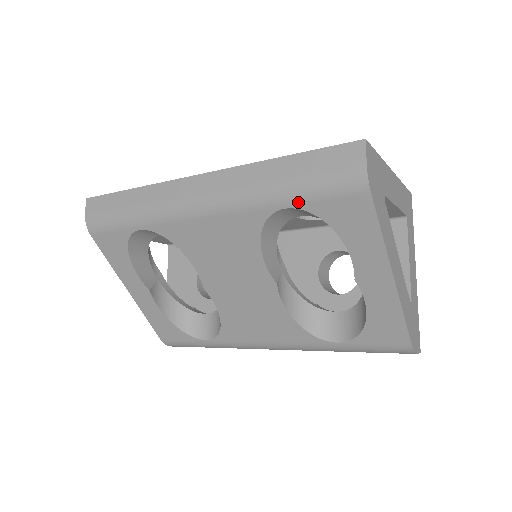
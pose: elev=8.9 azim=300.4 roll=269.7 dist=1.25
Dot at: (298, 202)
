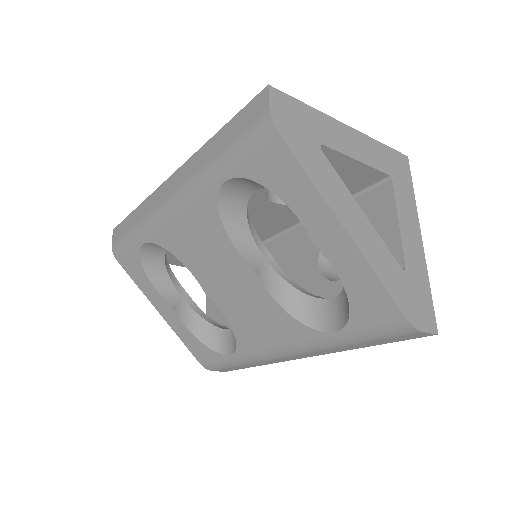
Dot at: (231, 170)
